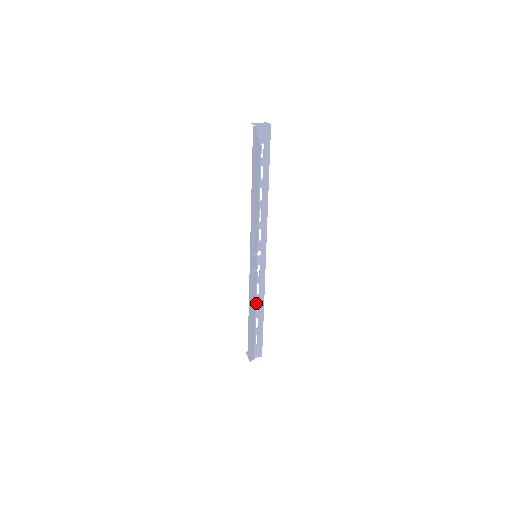
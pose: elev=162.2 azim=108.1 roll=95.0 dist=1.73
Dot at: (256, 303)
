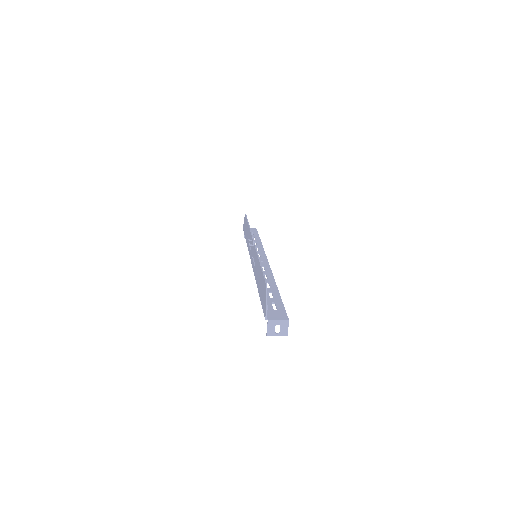
Dot at: (257, 254)
